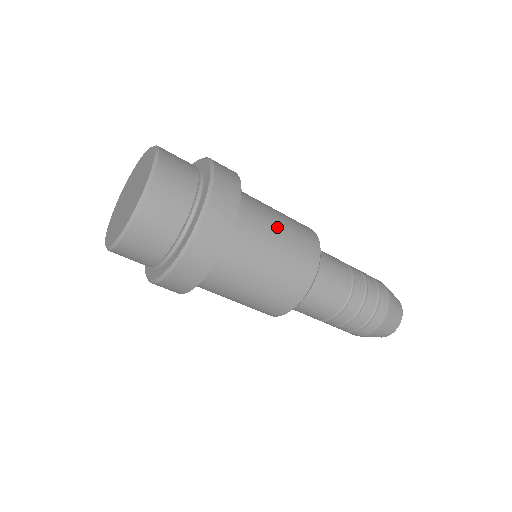
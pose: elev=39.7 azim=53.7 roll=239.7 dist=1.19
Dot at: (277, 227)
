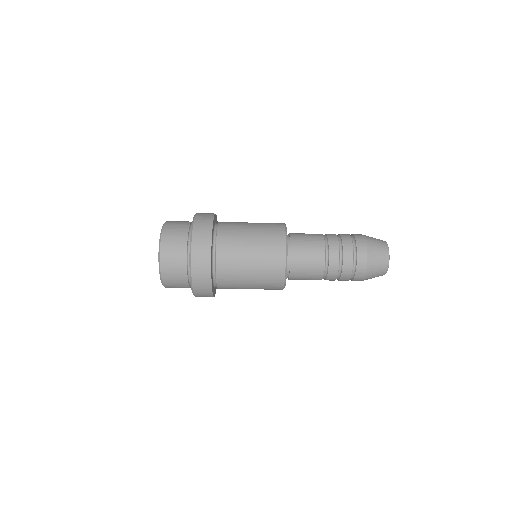
Dot at: (248, 235)
